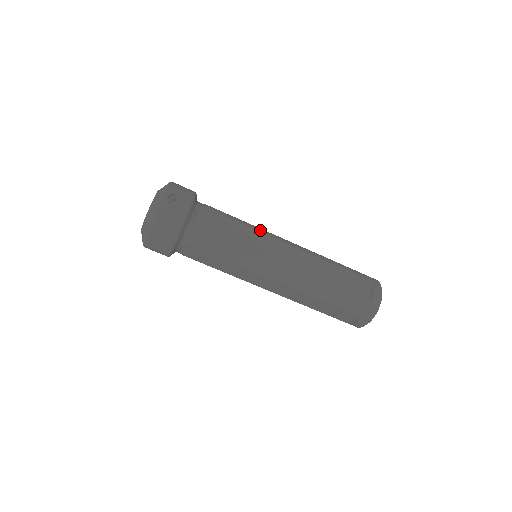
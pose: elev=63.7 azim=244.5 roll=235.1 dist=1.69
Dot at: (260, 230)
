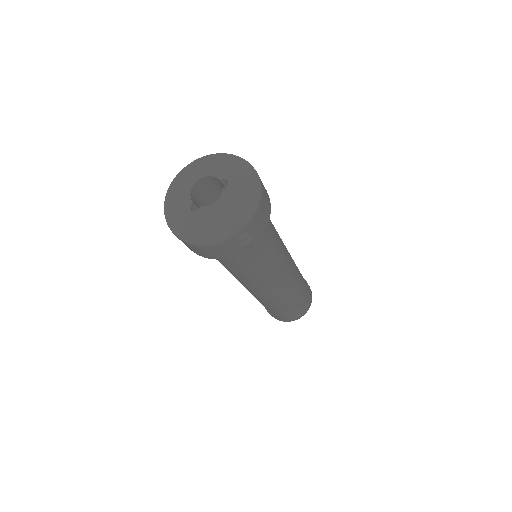
Dot at: (283, 259)
